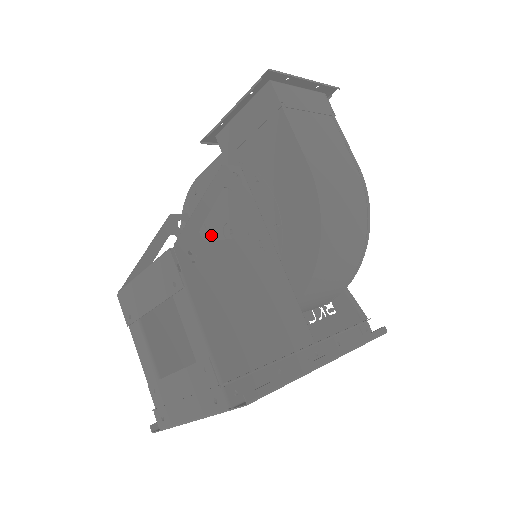
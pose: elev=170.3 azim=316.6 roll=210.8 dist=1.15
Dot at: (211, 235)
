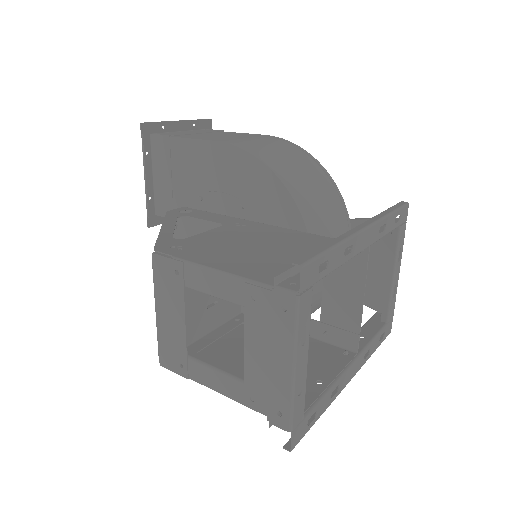
Dot at: occluded
